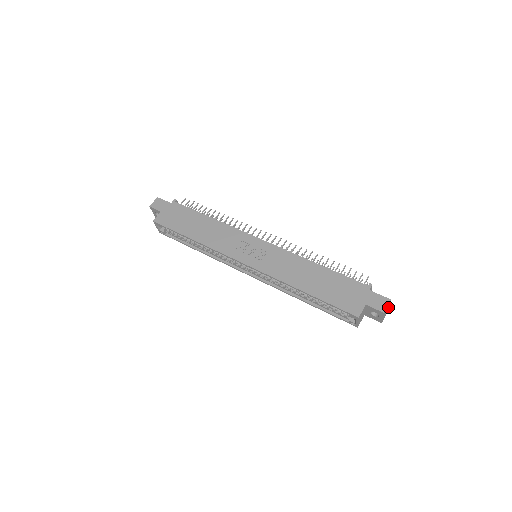
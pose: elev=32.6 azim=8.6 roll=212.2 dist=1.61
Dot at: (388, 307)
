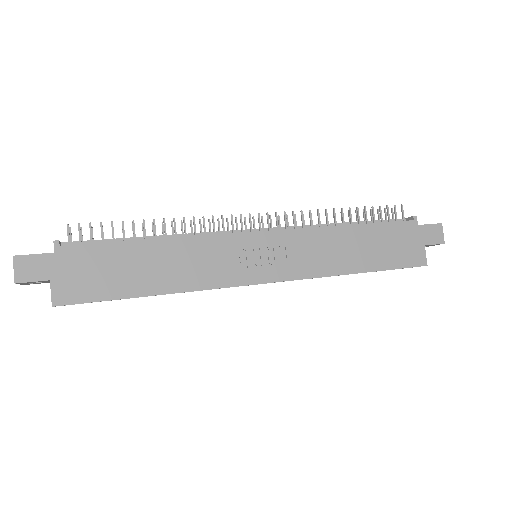
Dot at: occluded
